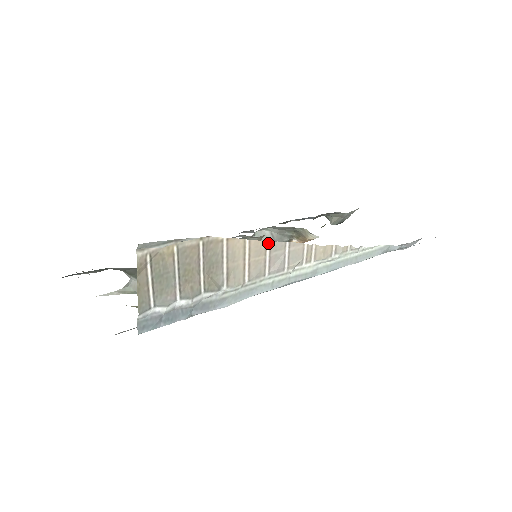
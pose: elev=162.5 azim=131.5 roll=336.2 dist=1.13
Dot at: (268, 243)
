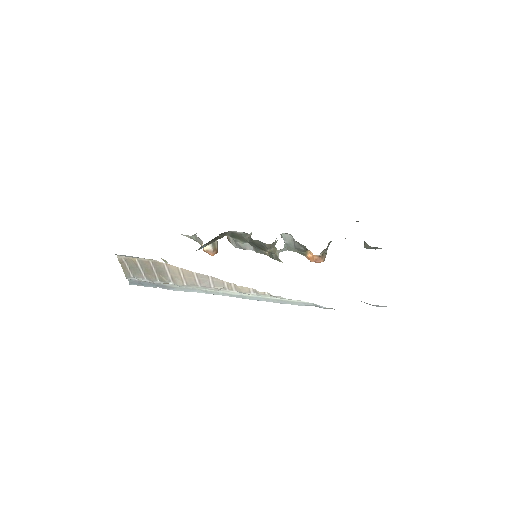
Dot at: (195, 273)
